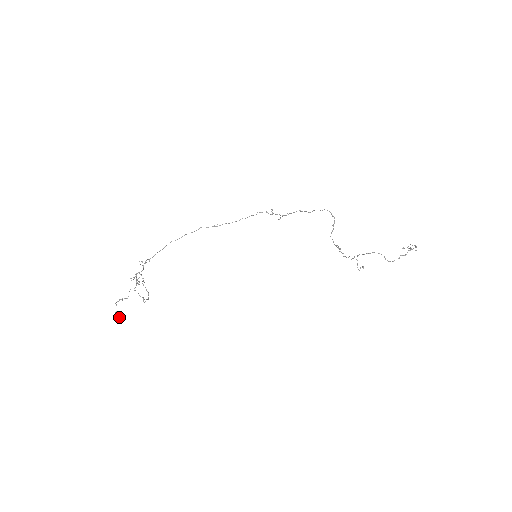
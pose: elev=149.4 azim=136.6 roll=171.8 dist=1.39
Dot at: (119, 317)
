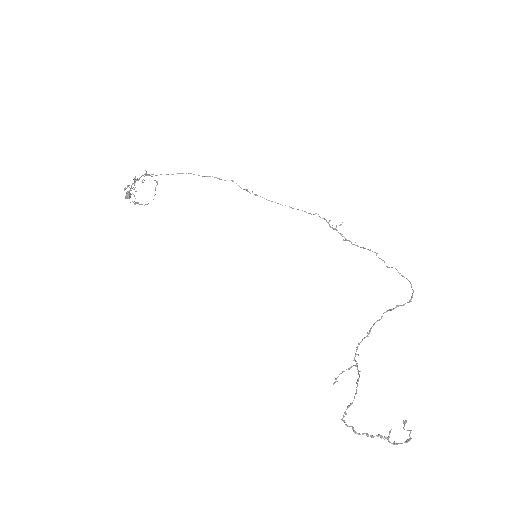
Dot at: (128, 197)
